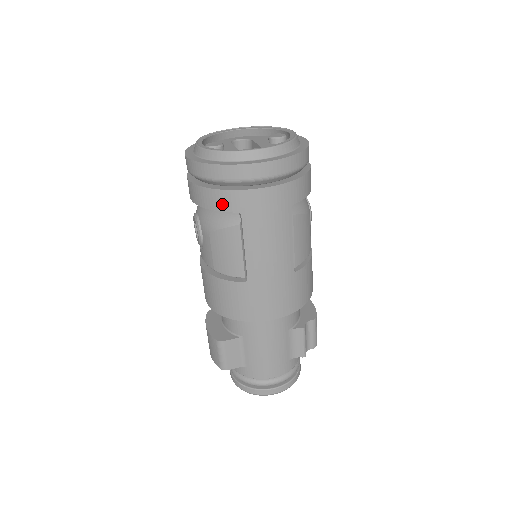
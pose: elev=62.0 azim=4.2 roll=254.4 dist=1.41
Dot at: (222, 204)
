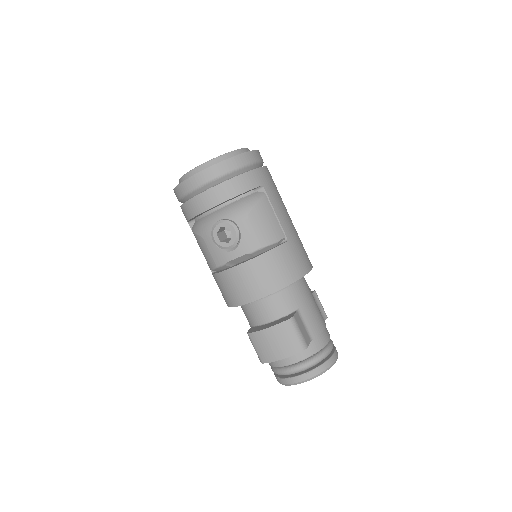
Dot at: (250, 183)
